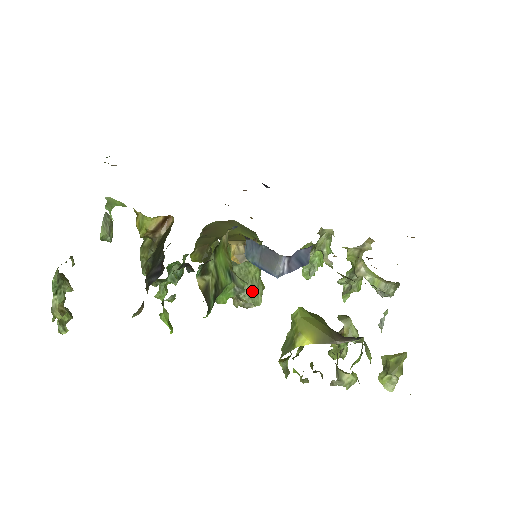
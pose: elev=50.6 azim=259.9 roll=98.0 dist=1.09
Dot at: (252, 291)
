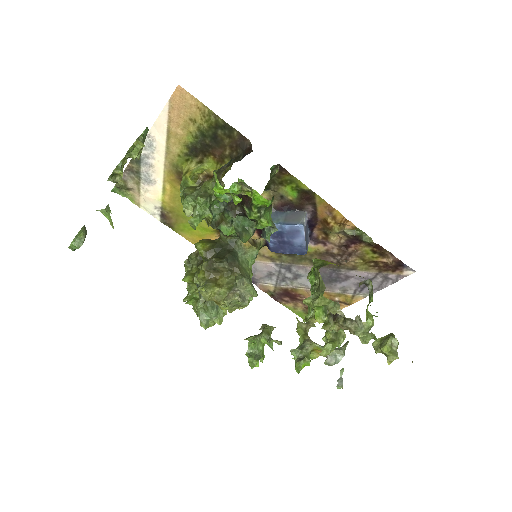
Dot at: (251, 282)
